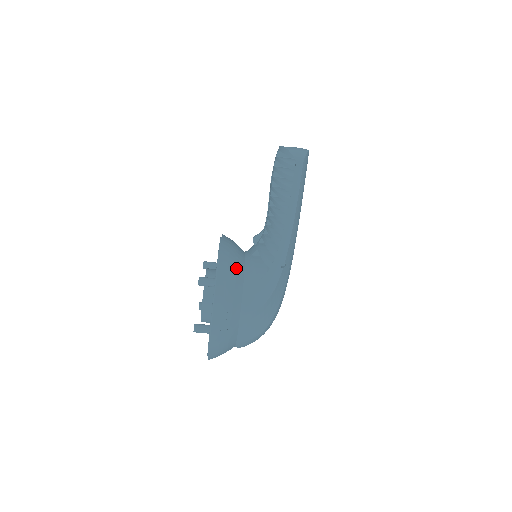
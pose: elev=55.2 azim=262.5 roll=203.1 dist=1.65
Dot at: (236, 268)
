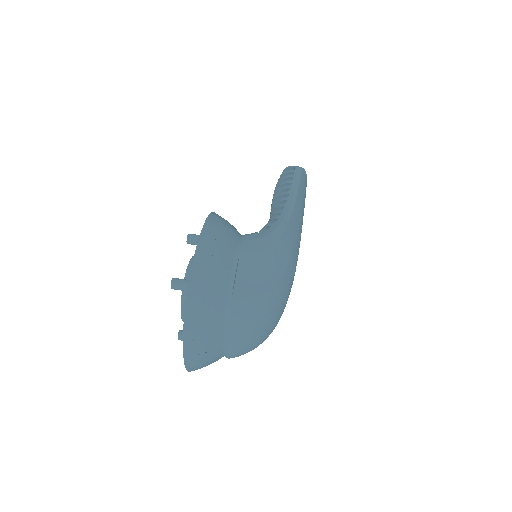
Dot at: (233, 226)
